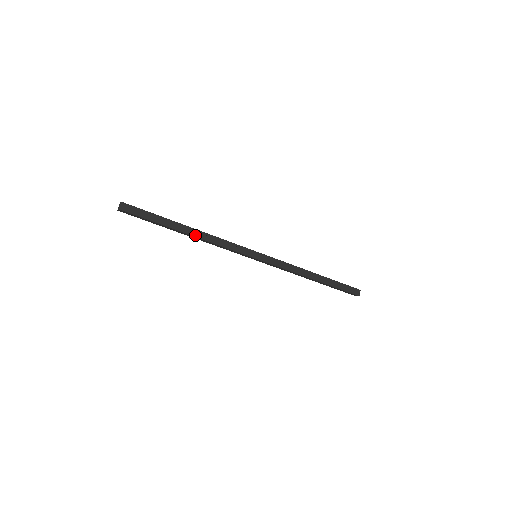
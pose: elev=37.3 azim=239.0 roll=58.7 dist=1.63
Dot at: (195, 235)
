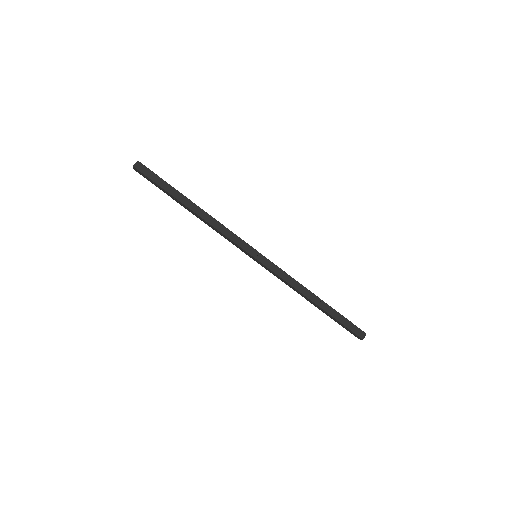
Dot at: (198, 213)
